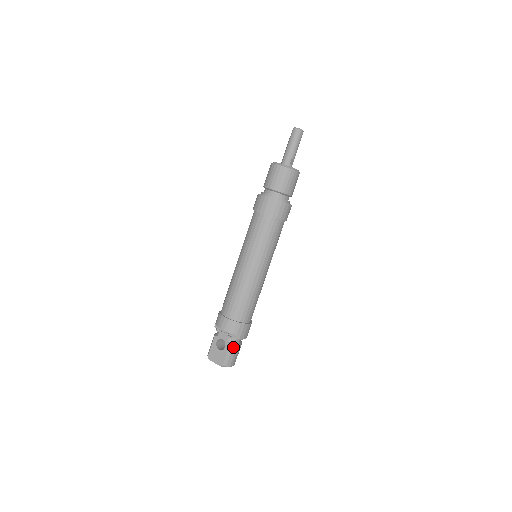
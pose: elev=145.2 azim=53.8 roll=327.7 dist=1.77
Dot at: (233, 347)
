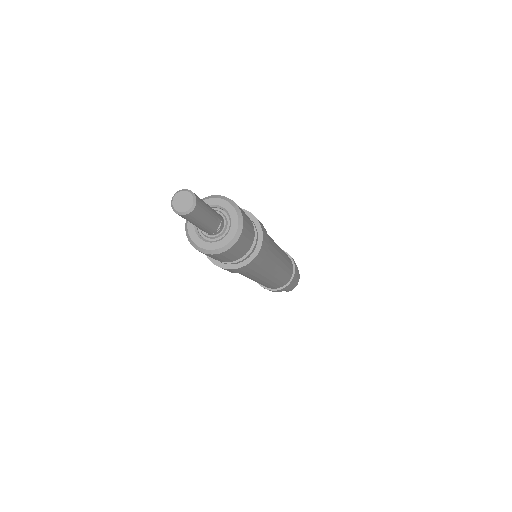
Dot at: occluded
